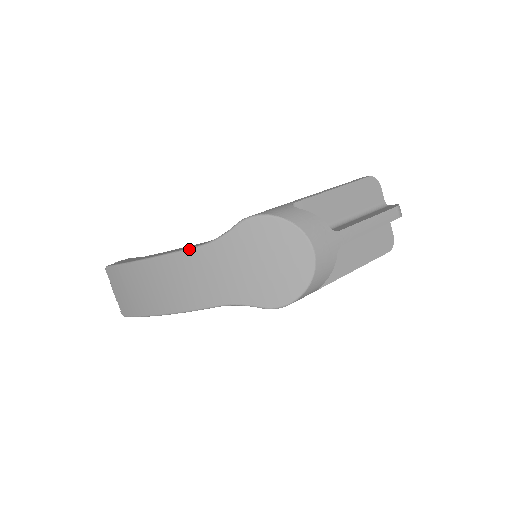
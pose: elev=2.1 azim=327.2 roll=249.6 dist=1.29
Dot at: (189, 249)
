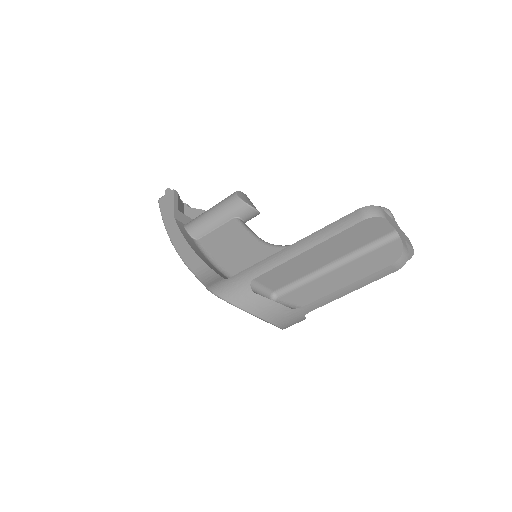
Dot at: (189, 269)
